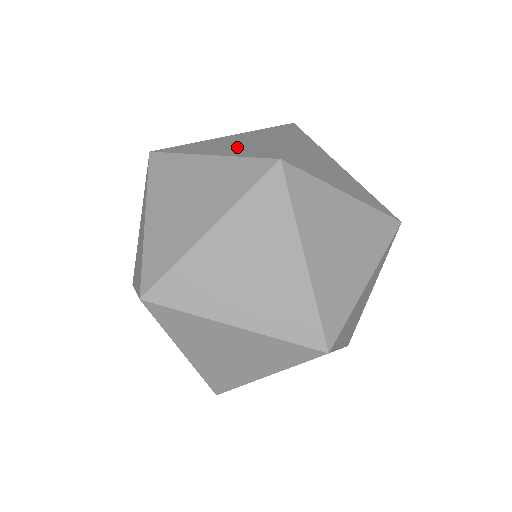
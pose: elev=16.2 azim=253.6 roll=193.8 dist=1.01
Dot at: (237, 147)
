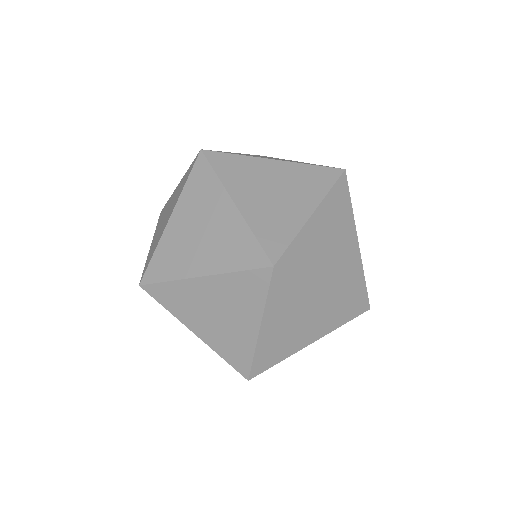
Dot at: occluded
